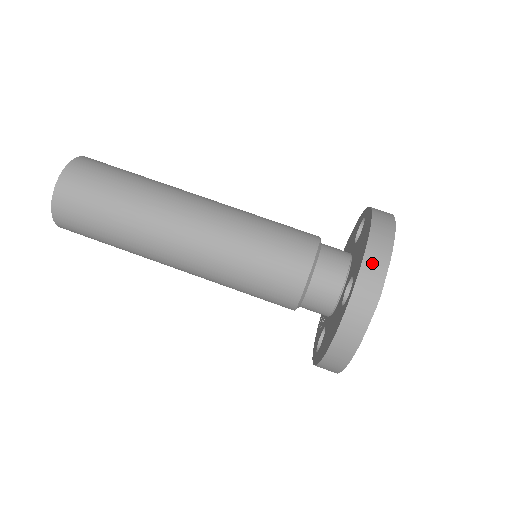
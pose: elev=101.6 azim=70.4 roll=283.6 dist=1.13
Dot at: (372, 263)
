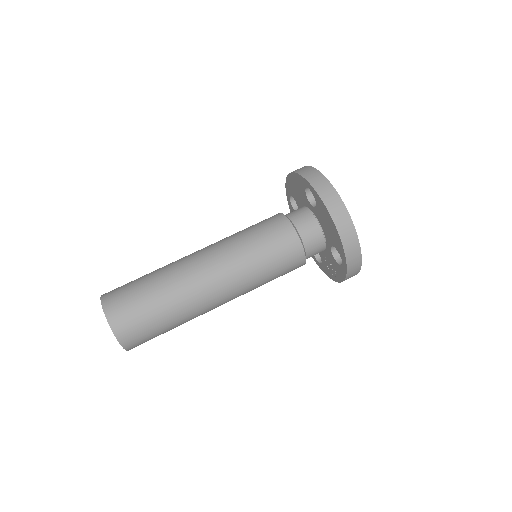
Dot at: (304, 171)
